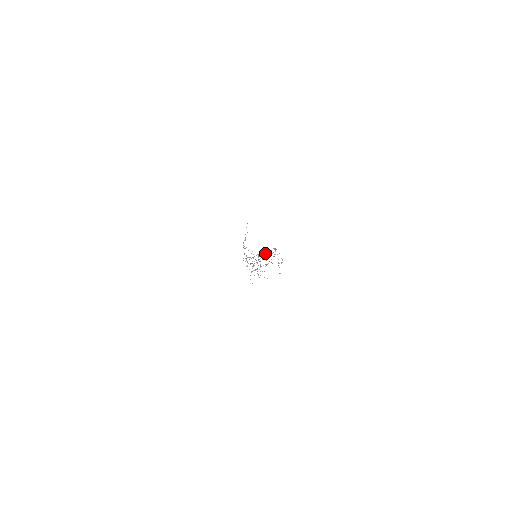
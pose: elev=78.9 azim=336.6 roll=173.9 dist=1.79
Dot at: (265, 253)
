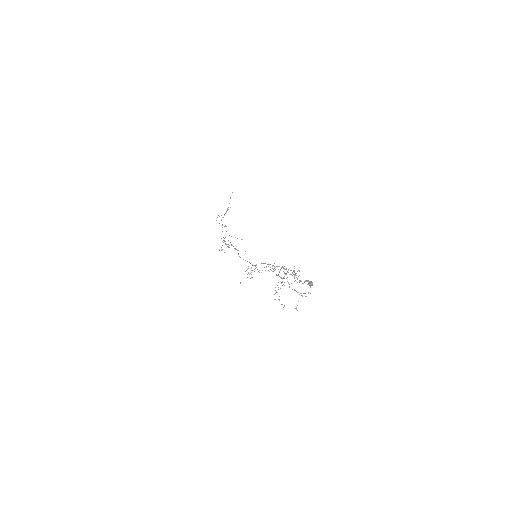
Dot at: occluded
